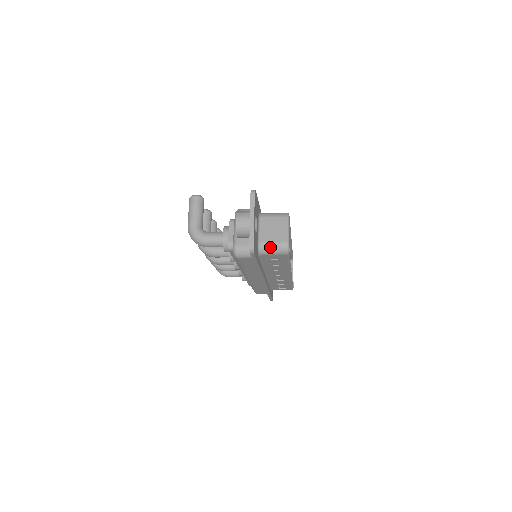
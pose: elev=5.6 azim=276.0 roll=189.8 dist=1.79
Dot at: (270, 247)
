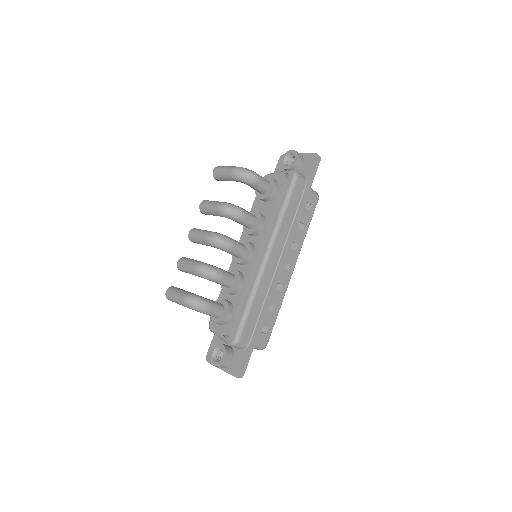
Dot at: occluded
